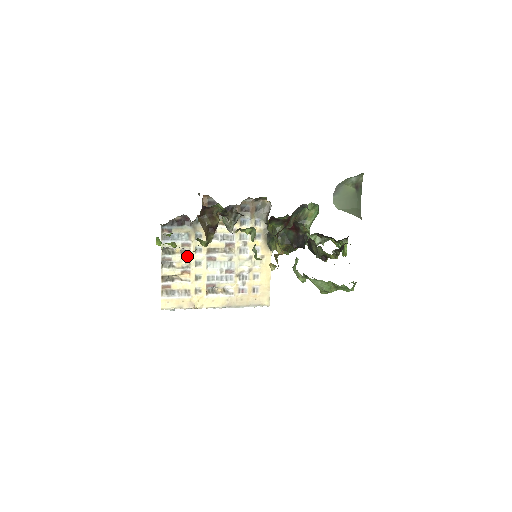
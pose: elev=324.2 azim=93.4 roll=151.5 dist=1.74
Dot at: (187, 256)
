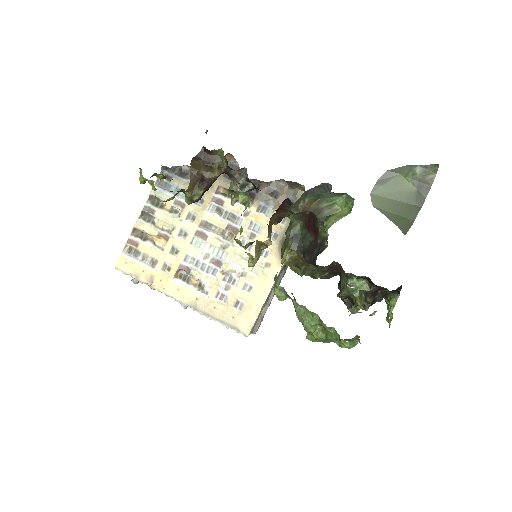
Dot at: (174, 218)
